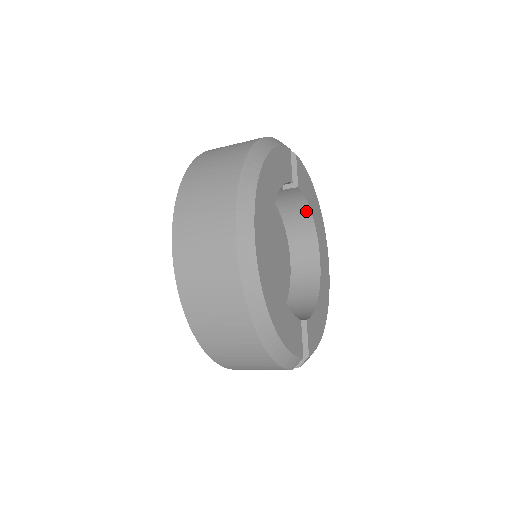
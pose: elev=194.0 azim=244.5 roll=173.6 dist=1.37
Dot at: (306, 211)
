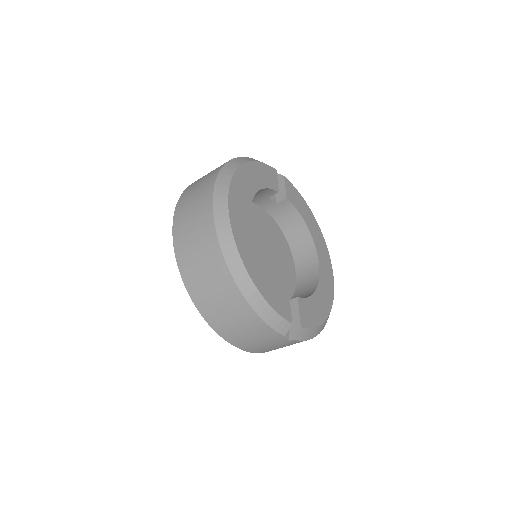
Dot at: (301, 223)
